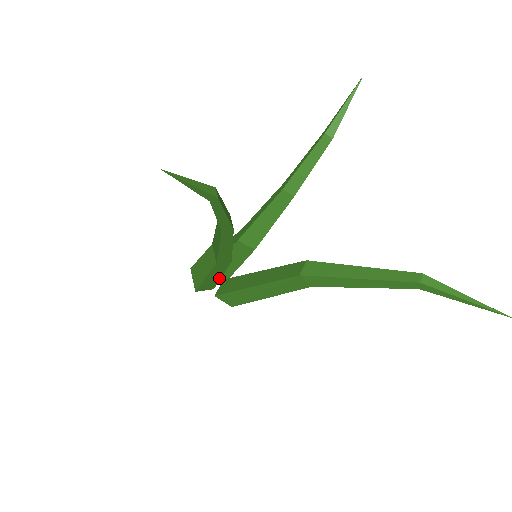
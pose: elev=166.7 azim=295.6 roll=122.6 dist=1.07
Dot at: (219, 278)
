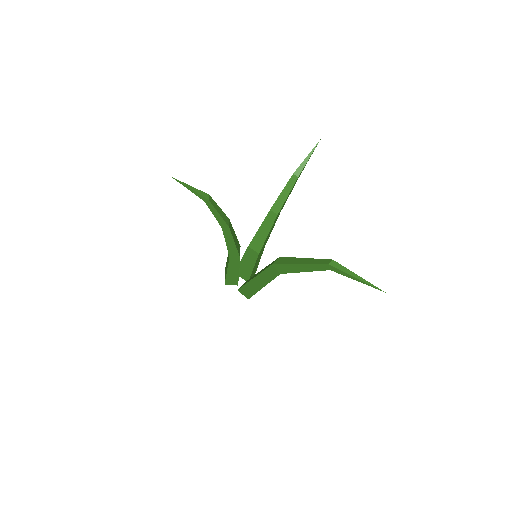
Dot at: (238, 274)
